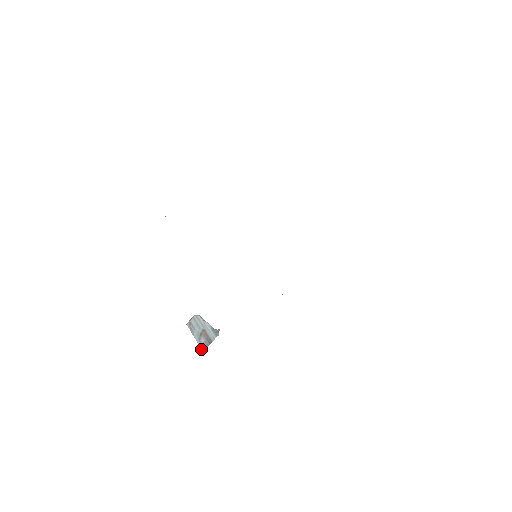
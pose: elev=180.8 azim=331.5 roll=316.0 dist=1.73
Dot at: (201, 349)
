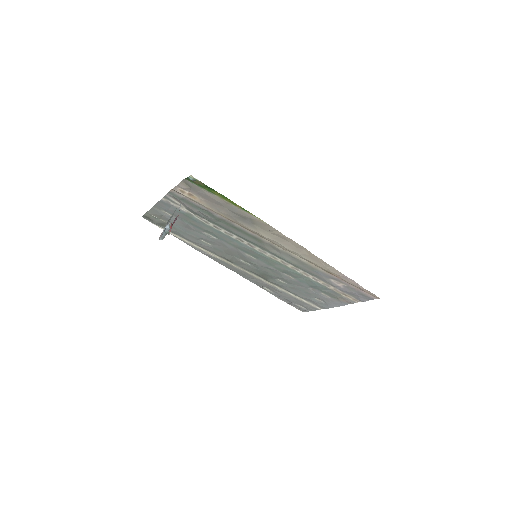
Dot at: (165, 227)
